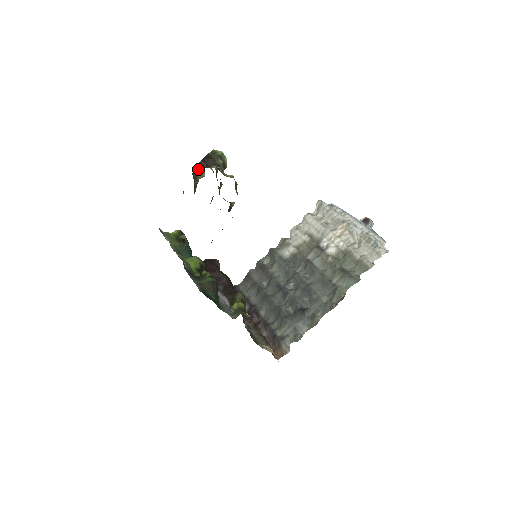
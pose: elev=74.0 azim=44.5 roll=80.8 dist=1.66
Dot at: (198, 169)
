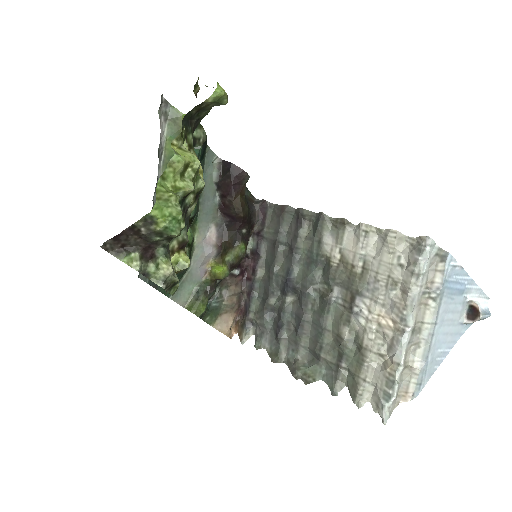
Dot at: (205, 102)
